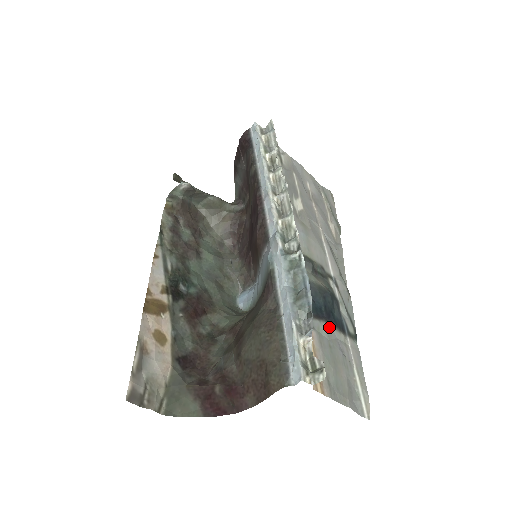
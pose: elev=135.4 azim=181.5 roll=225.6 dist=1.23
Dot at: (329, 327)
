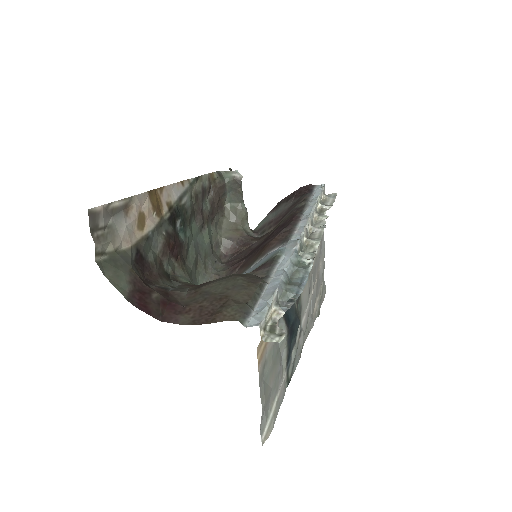
Dot at: (286, 340)
